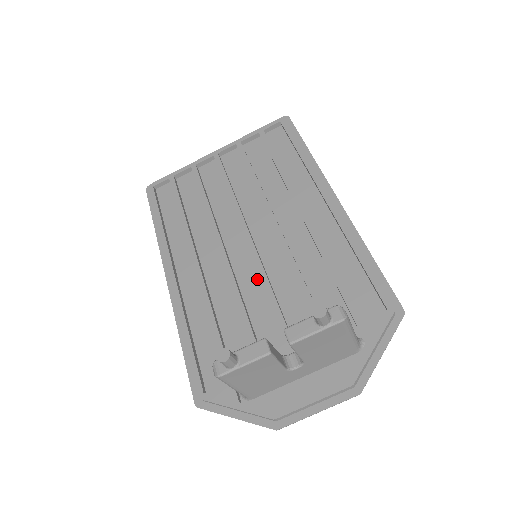
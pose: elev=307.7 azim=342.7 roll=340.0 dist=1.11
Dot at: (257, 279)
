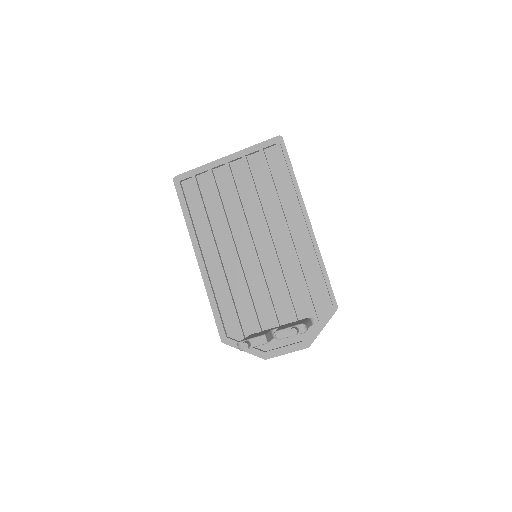
Dot at: (256, 272)
